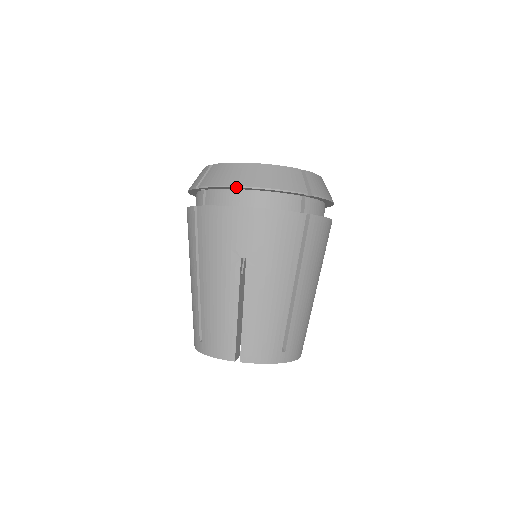
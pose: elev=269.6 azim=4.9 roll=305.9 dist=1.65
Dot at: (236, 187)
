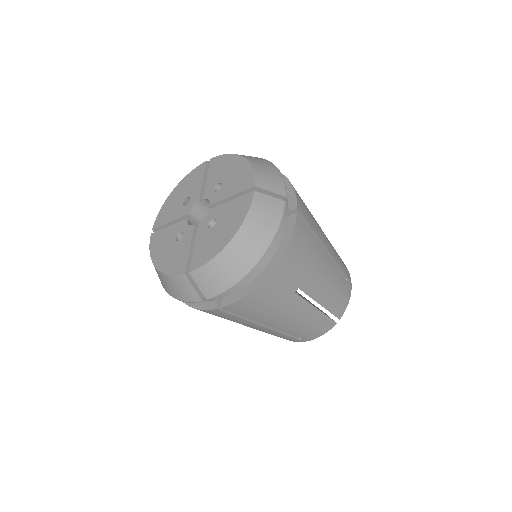
Dot at: occluded
